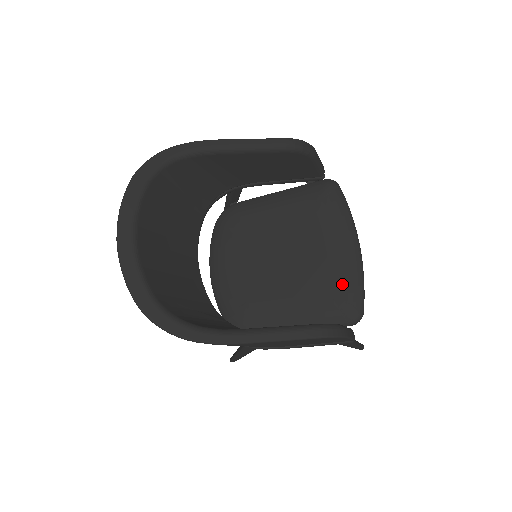
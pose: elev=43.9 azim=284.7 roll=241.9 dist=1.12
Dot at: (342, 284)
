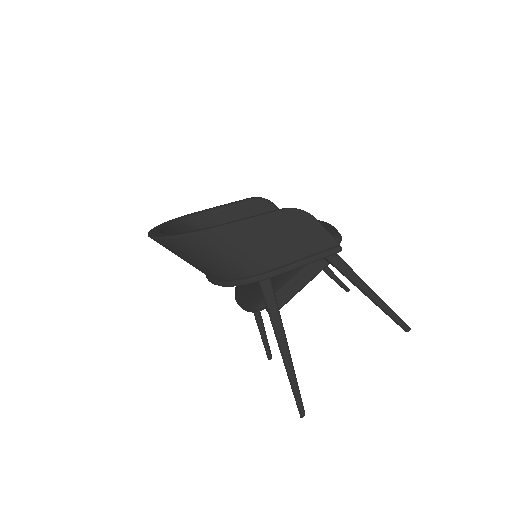
Dot at: occluded
